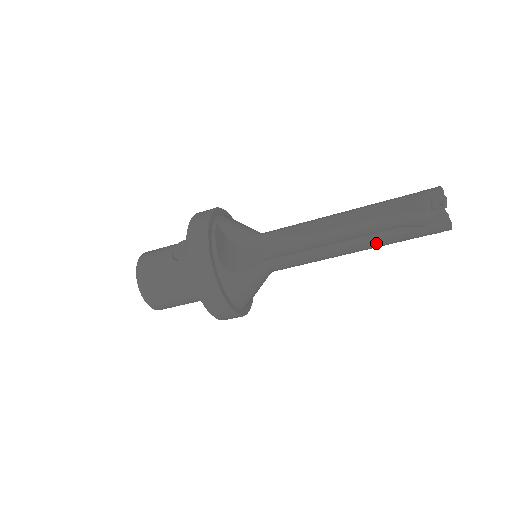
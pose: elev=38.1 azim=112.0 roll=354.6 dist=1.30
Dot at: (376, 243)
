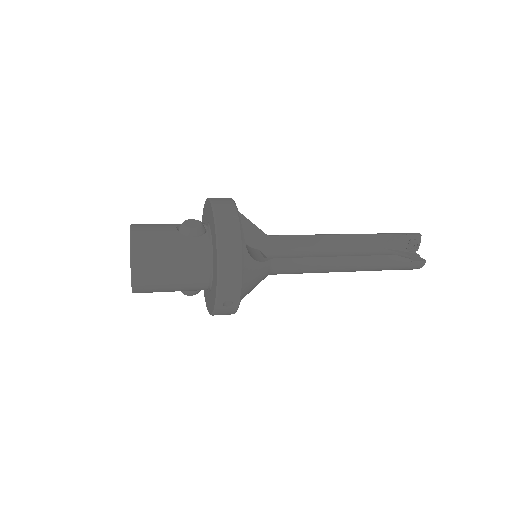
Dot at: (370, 265)
